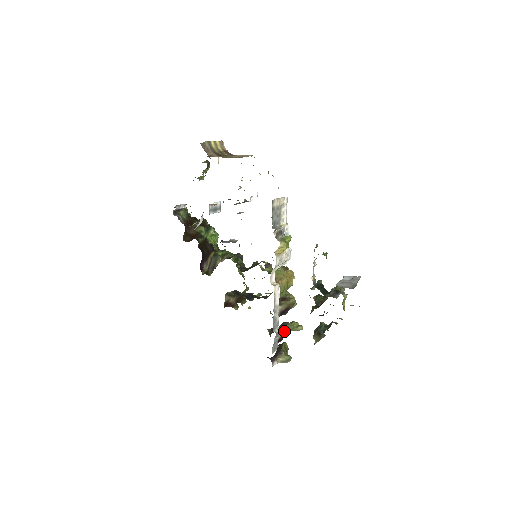
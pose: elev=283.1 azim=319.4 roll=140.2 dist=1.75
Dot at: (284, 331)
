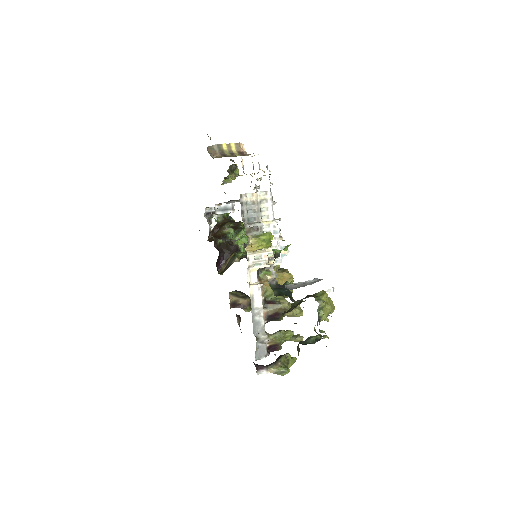
Dot at: (271, 338)
